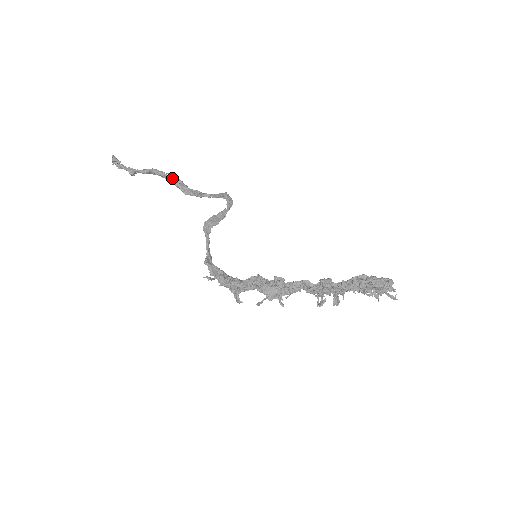
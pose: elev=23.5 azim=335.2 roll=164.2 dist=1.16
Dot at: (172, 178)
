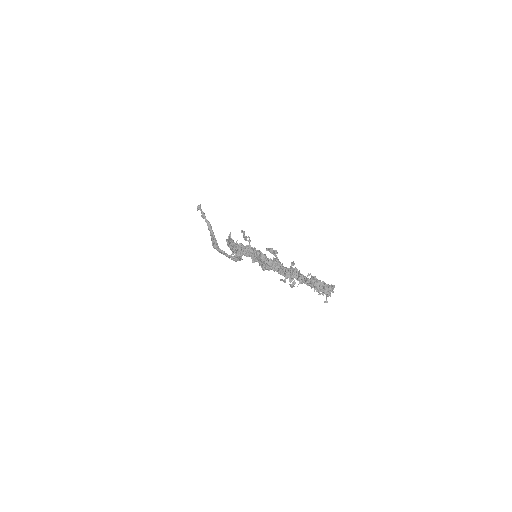
Dot at: occluded
